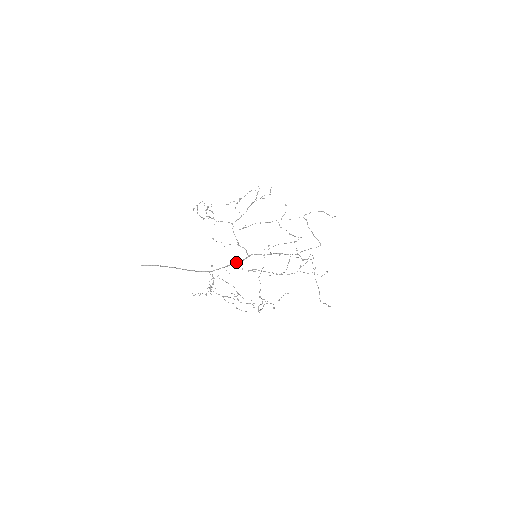
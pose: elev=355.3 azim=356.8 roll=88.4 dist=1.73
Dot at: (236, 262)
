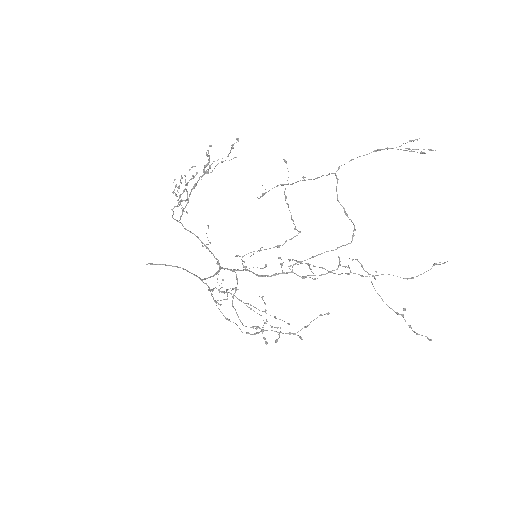
Dot at: occluded
